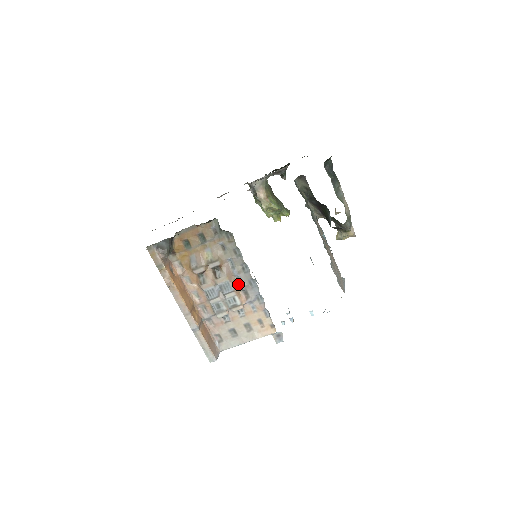
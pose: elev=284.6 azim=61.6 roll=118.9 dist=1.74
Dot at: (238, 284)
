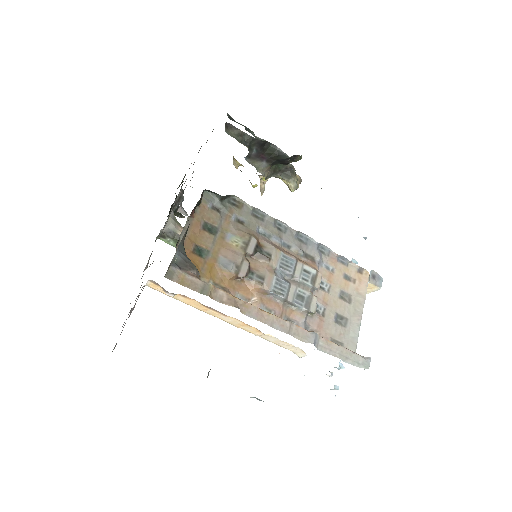
Dot at: (291, 252)
